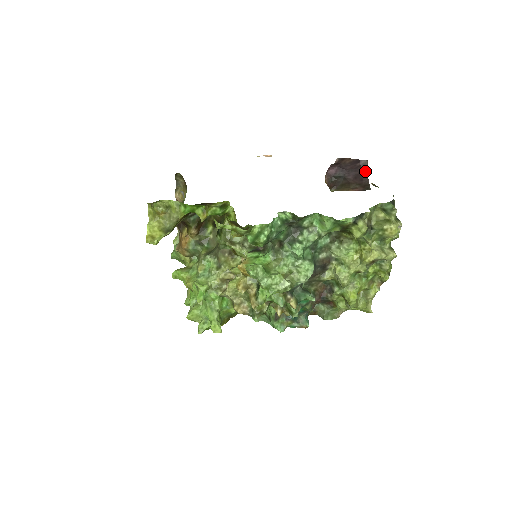
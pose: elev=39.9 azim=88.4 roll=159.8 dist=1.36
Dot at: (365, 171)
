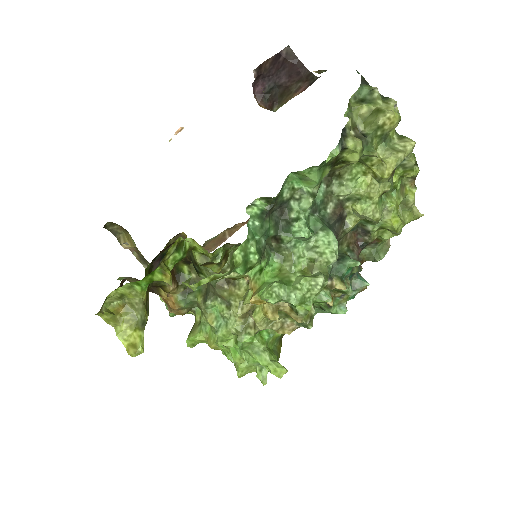
Dot at: (294, 60)
